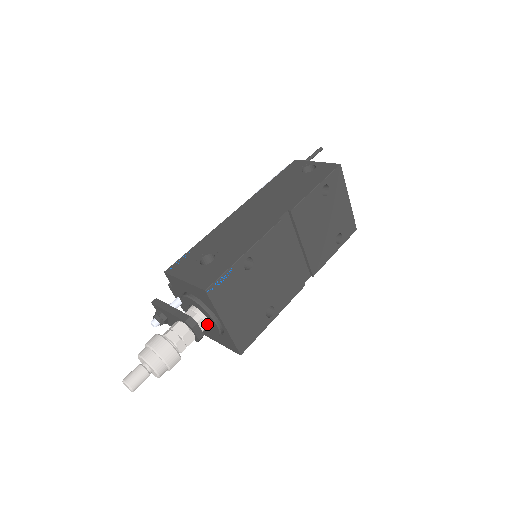
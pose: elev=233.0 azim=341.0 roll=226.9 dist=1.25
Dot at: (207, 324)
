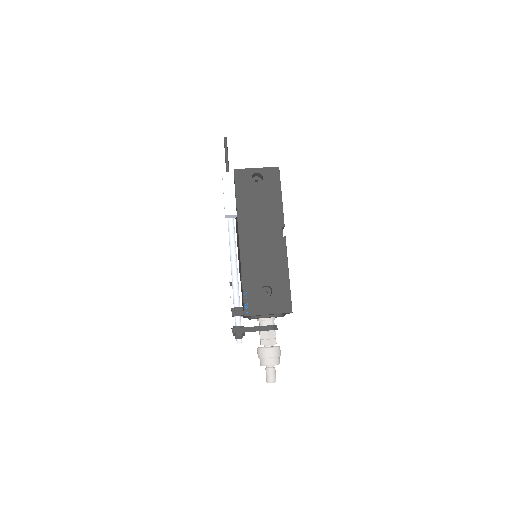
Dot at: occluded
